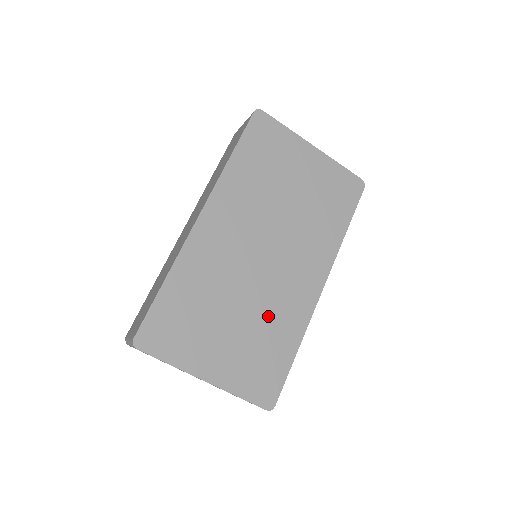
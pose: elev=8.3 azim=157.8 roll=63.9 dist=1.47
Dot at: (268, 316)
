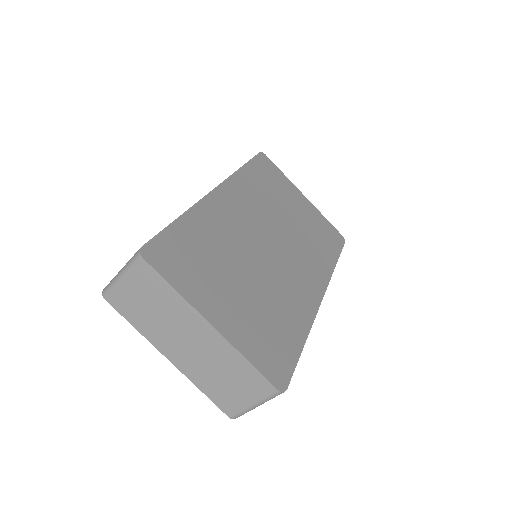
Dot at: (276, 296)
